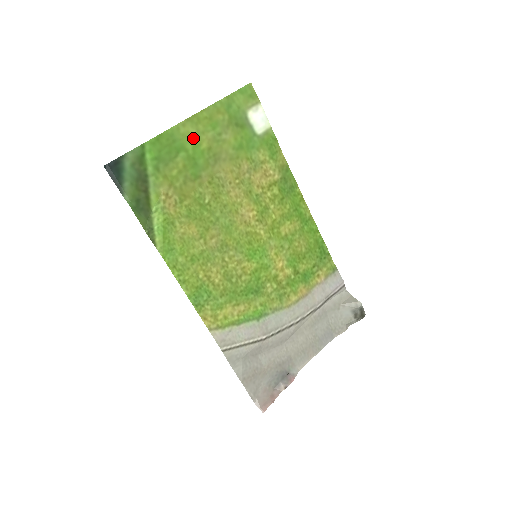
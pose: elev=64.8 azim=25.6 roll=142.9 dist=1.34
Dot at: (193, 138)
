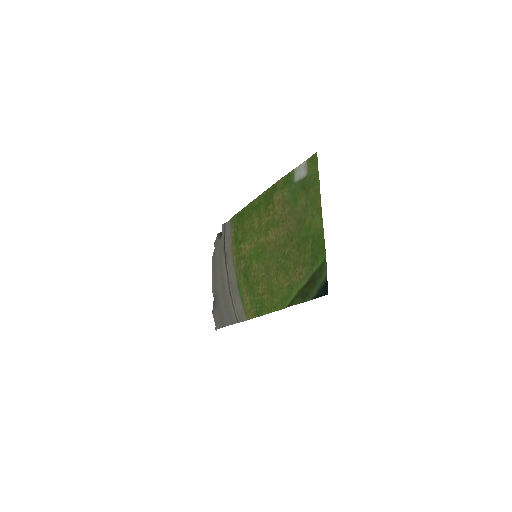
Dot at: (313, 224)
